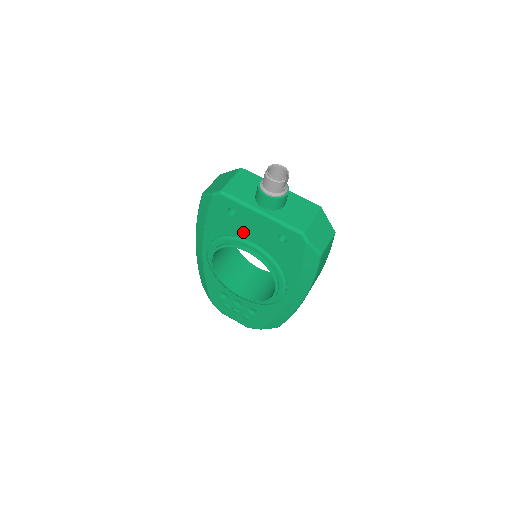
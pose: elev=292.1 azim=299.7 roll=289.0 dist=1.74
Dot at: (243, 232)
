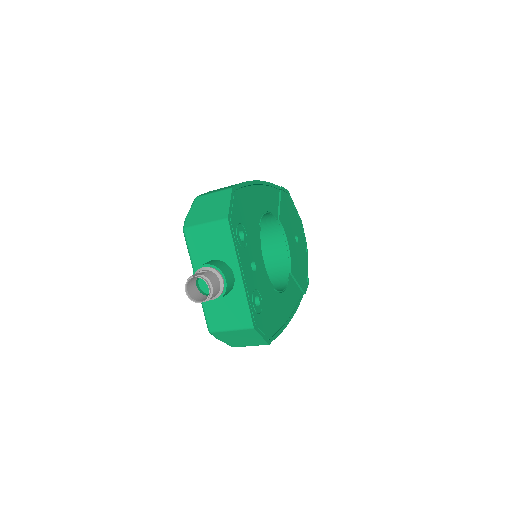
Dot at: occluded
